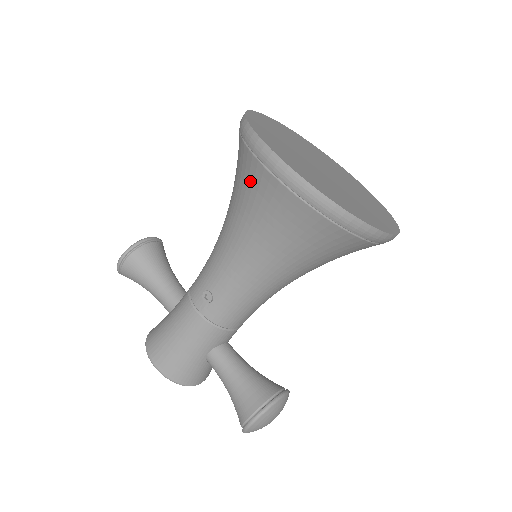
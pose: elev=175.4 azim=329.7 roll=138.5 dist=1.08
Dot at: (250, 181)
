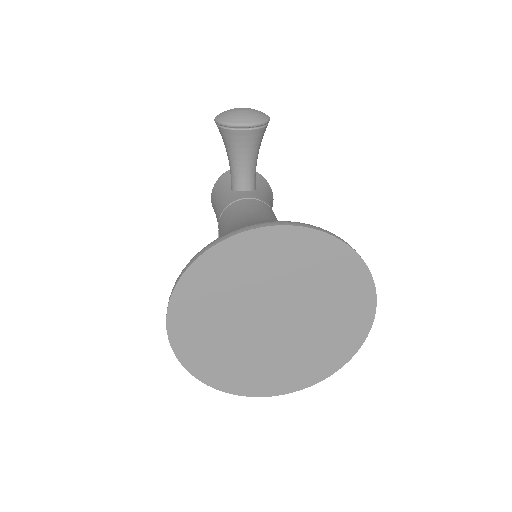
Dot at: occluded
